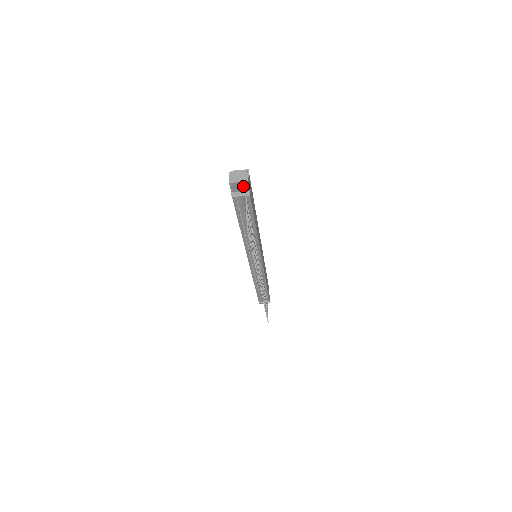
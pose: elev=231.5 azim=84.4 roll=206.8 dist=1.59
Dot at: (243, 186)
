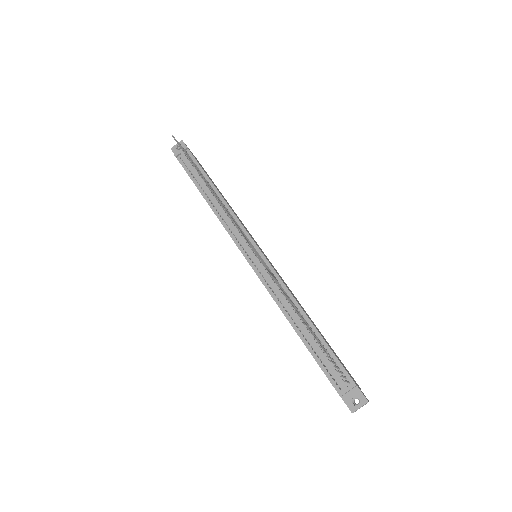
Dot at: occluded
